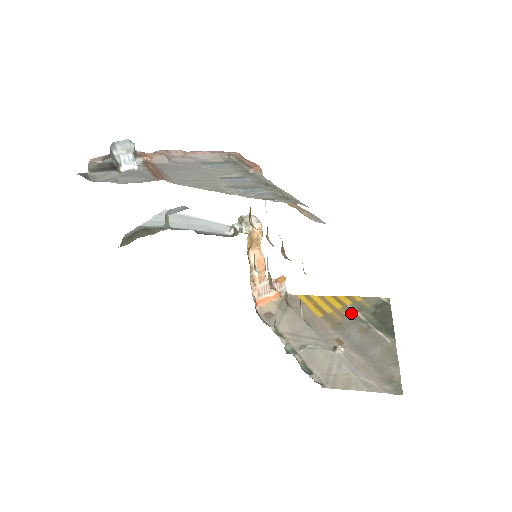
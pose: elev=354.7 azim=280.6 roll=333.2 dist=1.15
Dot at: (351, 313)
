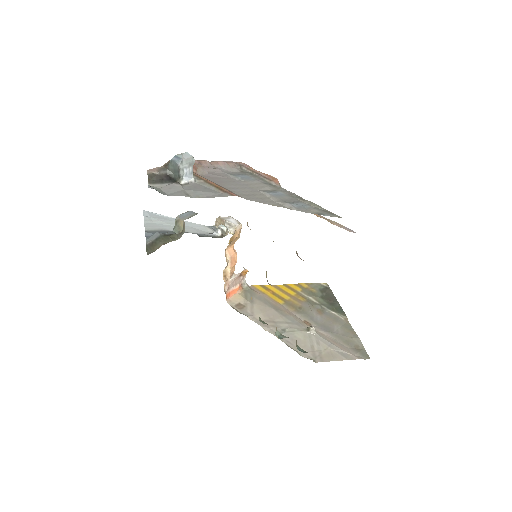
Dot at: (305, 298)
